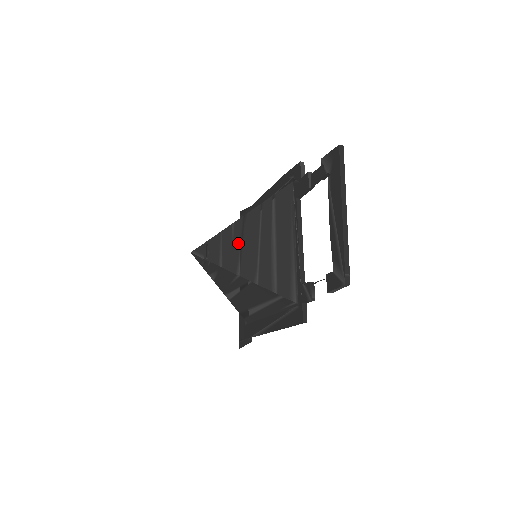
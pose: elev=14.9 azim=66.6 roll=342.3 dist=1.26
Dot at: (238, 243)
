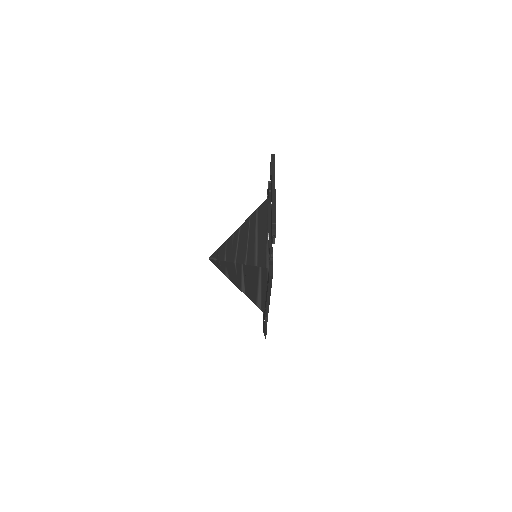
Dot at: (236, 244)
